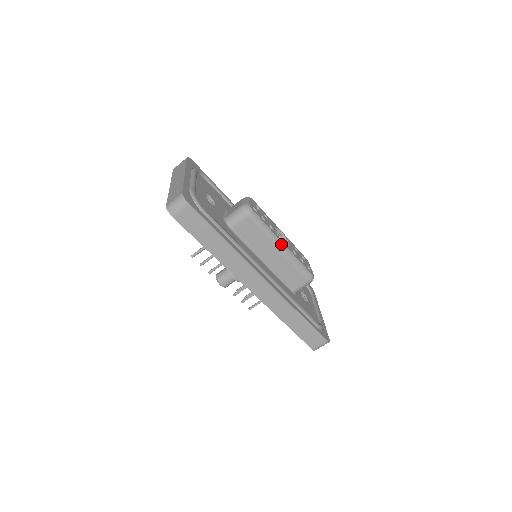
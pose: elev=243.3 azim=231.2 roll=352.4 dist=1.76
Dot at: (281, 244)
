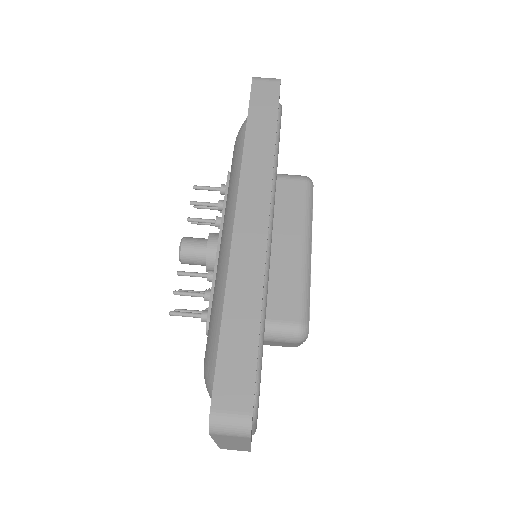
Dot at: (309, 244)
